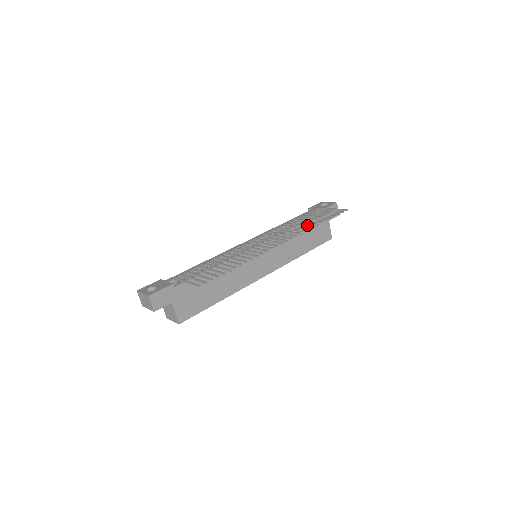
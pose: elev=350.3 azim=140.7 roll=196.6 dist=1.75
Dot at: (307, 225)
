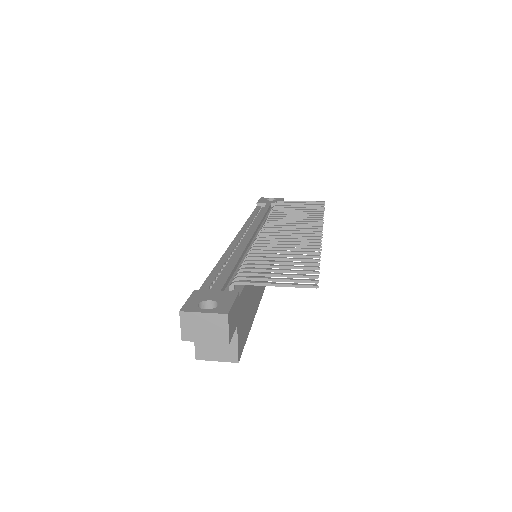
Dot at: (310, 215)
